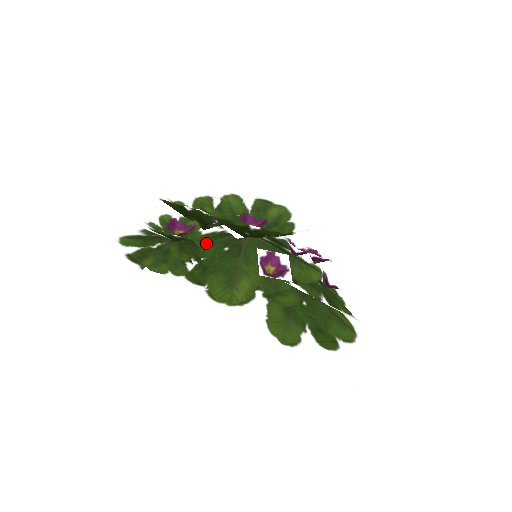
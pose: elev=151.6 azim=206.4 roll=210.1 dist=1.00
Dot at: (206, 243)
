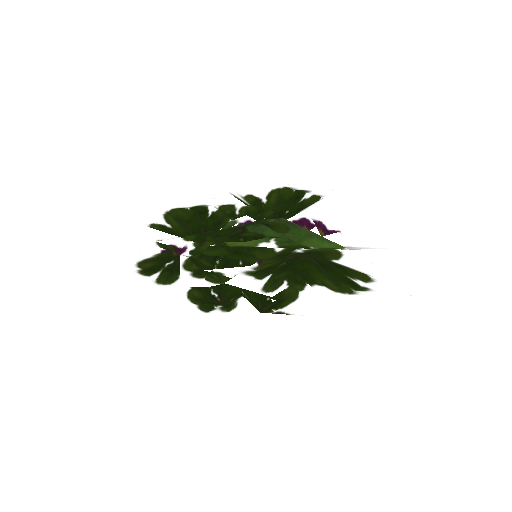
Dot at: occluded
